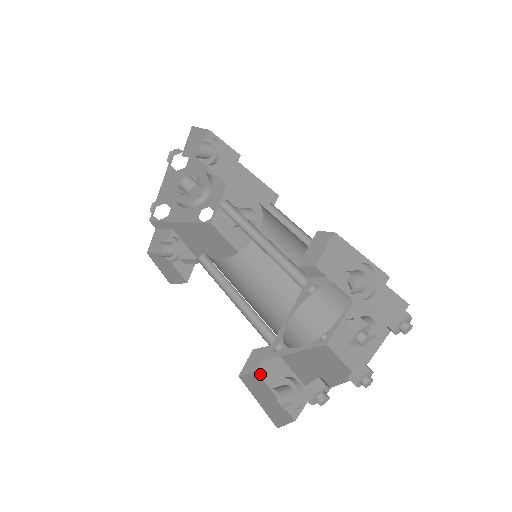
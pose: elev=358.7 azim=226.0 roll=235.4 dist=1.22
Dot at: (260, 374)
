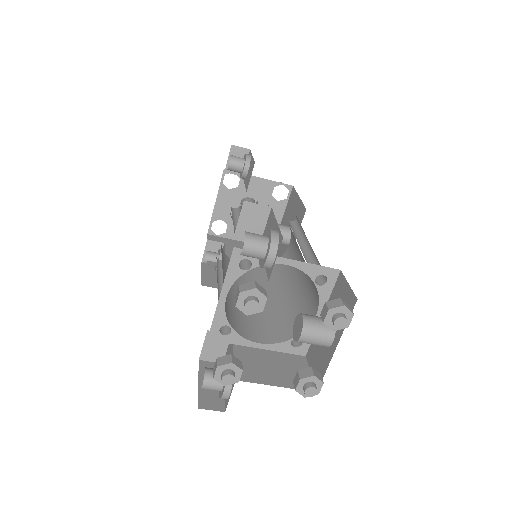
Dot at: occluded
